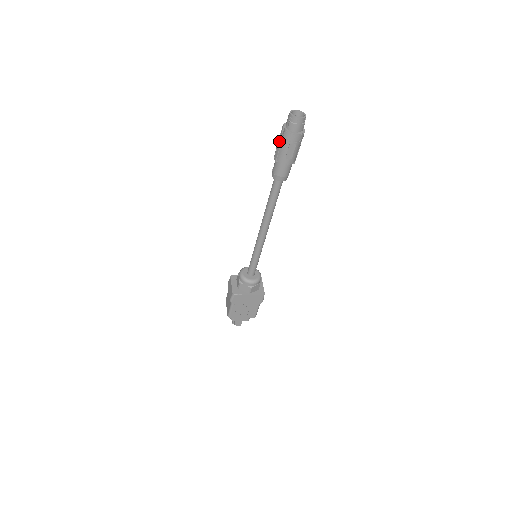
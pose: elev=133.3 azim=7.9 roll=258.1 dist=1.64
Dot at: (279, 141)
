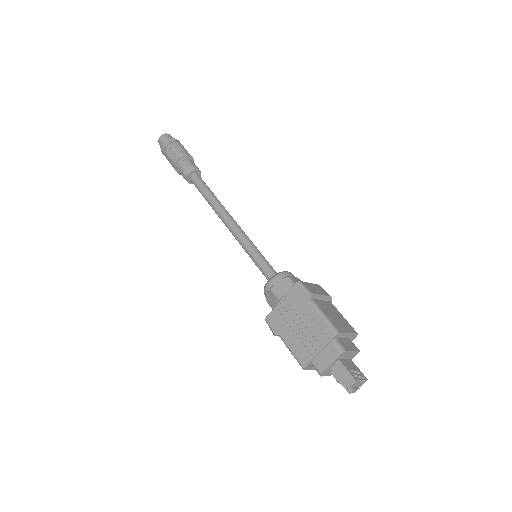
Dot at: (170, 163)
